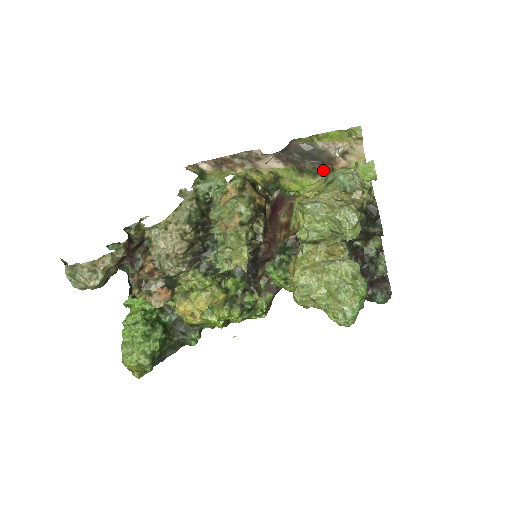
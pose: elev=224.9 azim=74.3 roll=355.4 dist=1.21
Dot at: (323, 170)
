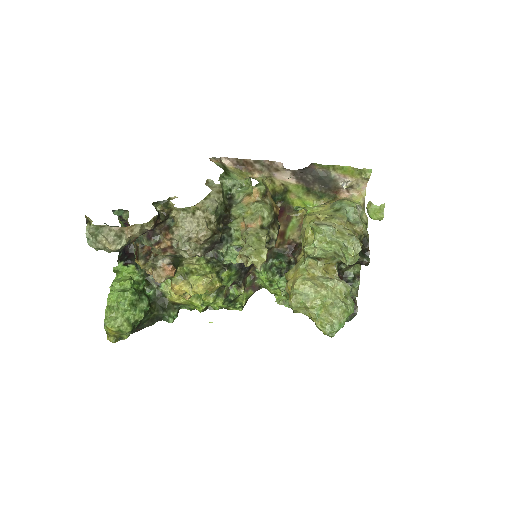
Dot at: (327, 195)
